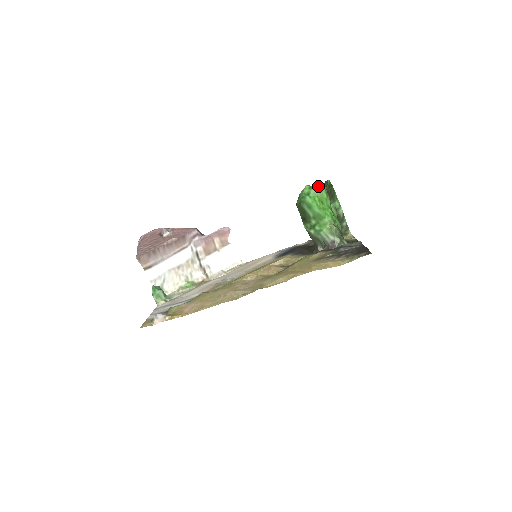
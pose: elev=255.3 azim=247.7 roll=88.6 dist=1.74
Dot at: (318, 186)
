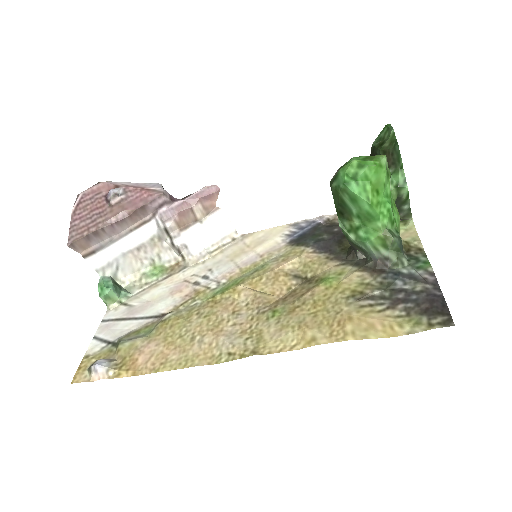
Dot at: (374, 162)
